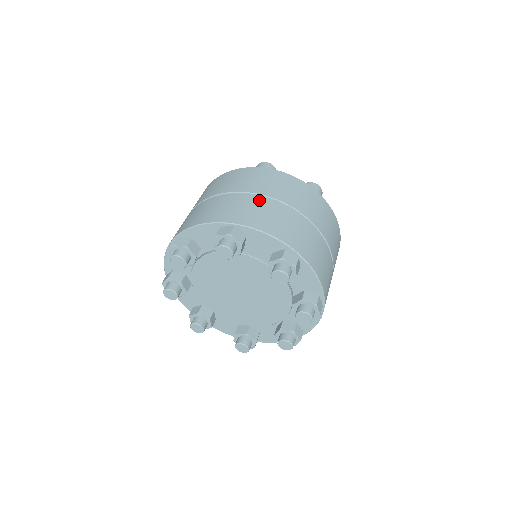
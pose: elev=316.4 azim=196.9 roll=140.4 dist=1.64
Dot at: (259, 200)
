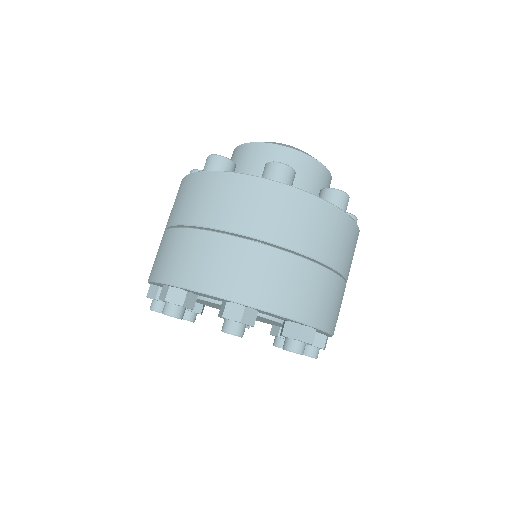
Dot at: (275, 257)
